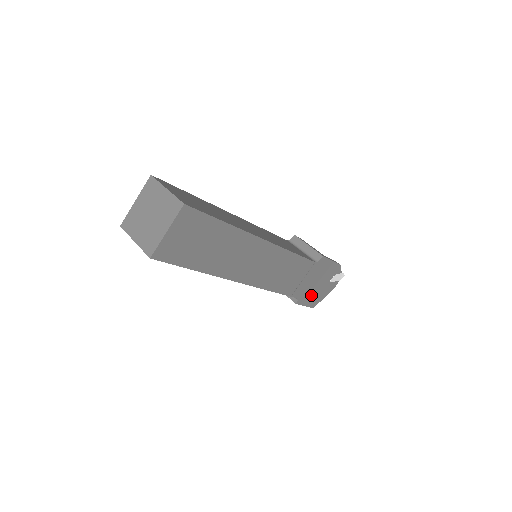
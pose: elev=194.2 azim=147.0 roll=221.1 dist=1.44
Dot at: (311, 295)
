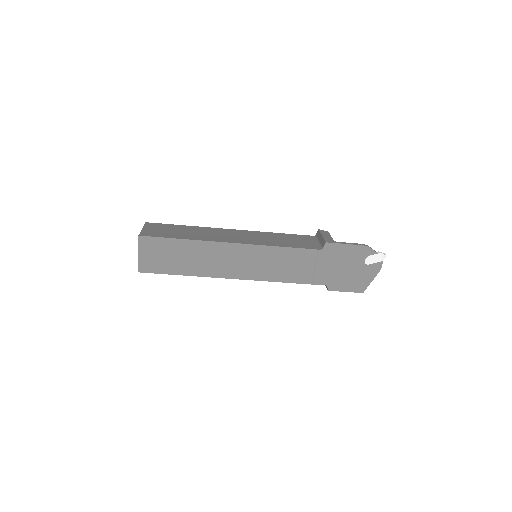
Dot at: (345, 280)
